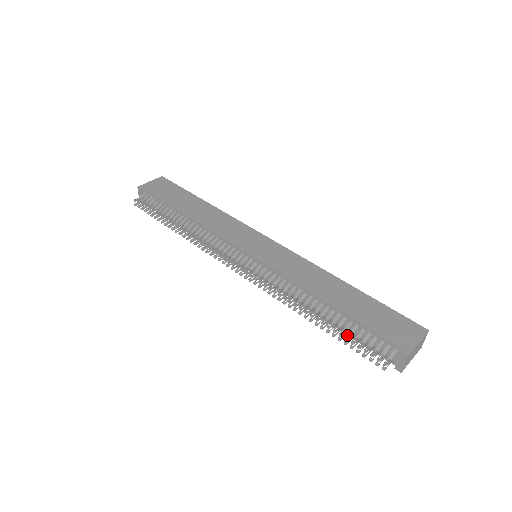
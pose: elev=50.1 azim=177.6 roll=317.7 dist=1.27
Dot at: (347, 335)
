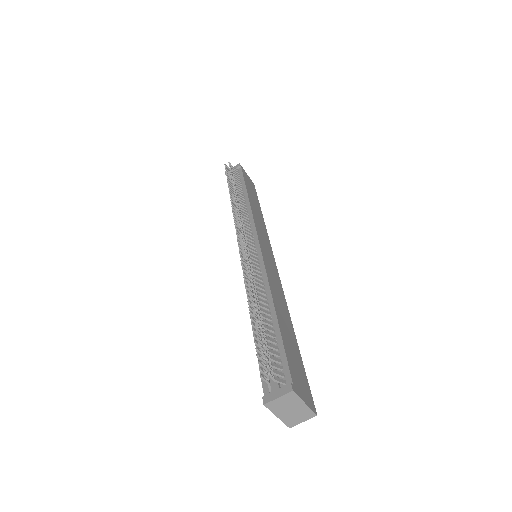
Dot at: (264, 333)
